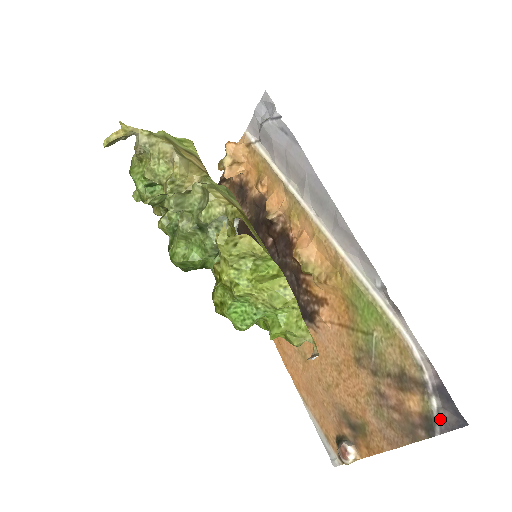
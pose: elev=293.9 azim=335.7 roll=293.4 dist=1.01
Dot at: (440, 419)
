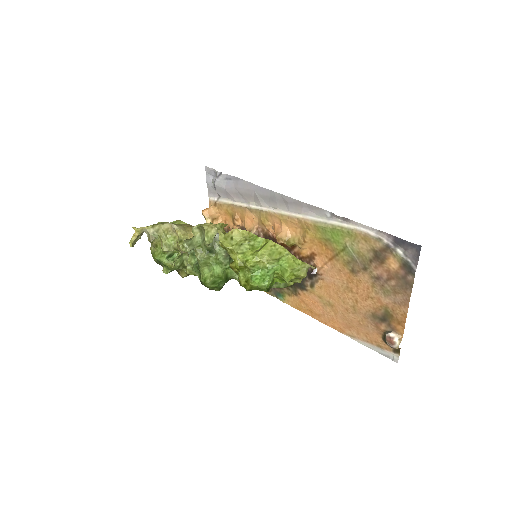
Dot at: (409, 258)
